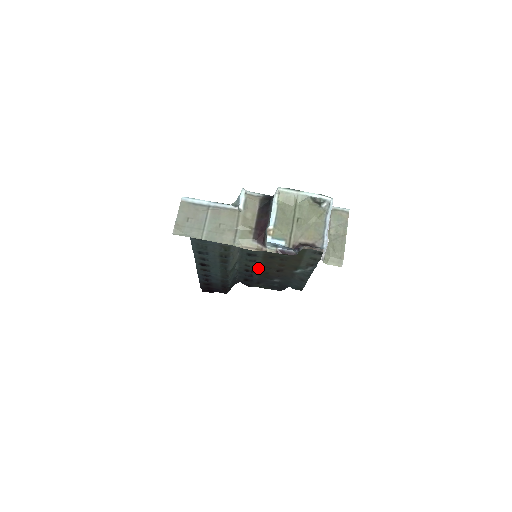
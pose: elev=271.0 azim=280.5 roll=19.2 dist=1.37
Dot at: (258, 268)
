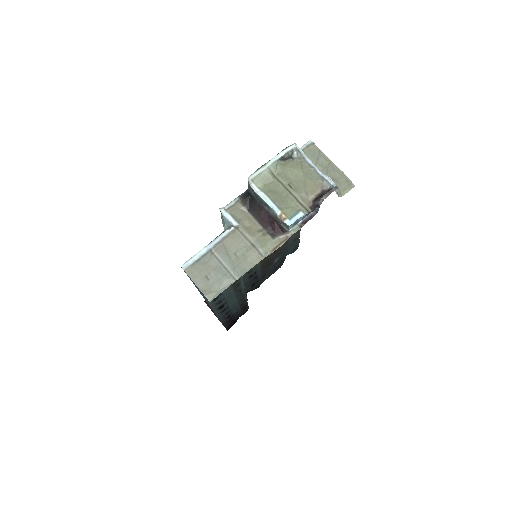
Dot at: (258, 265)
